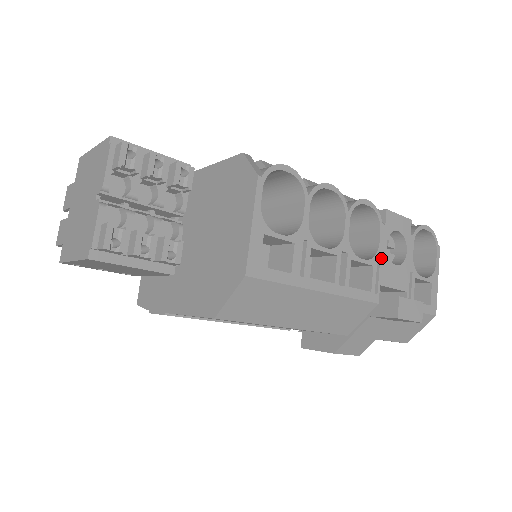
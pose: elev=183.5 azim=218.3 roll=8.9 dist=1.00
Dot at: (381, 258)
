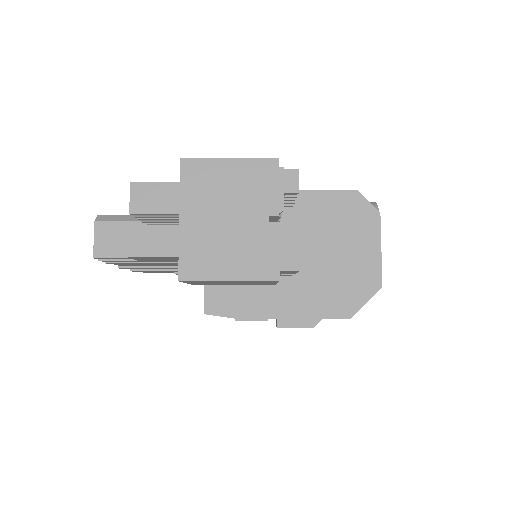
Dot at: occluded
